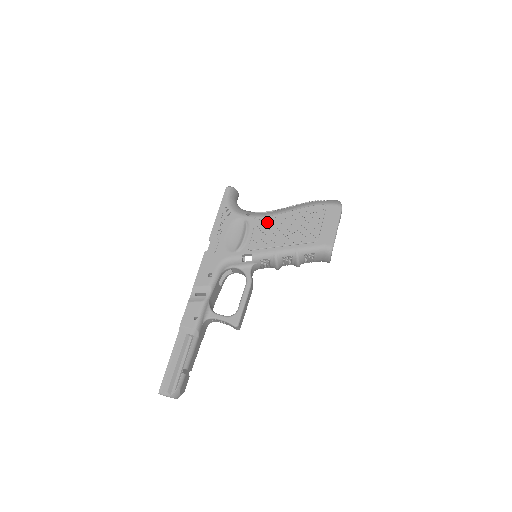
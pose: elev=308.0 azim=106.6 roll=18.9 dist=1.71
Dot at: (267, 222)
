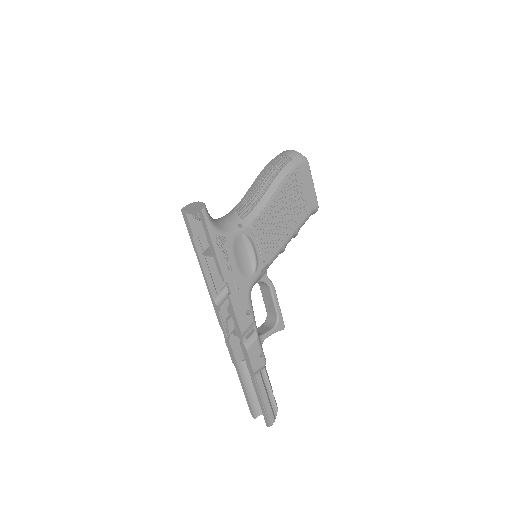
Dot at: (263, 222)
